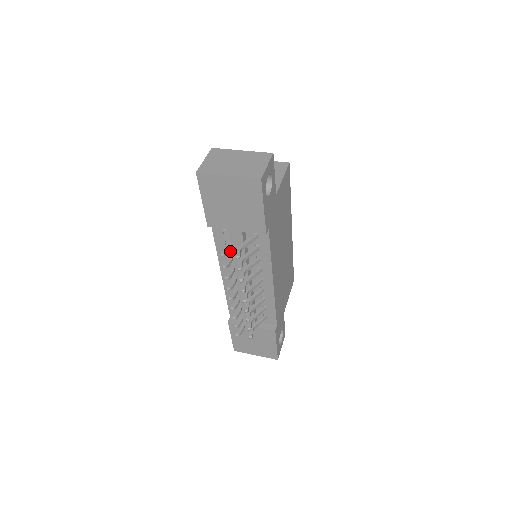
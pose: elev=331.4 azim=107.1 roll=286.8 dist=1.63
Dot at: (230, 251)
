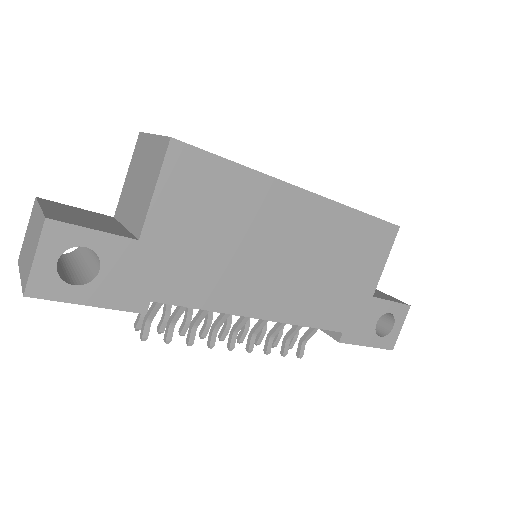
Dot at: occluded
